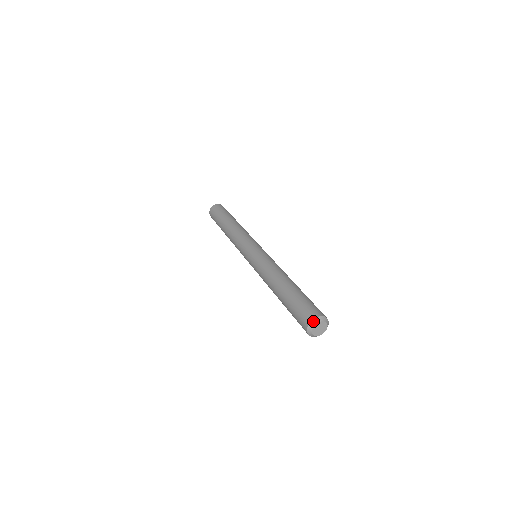
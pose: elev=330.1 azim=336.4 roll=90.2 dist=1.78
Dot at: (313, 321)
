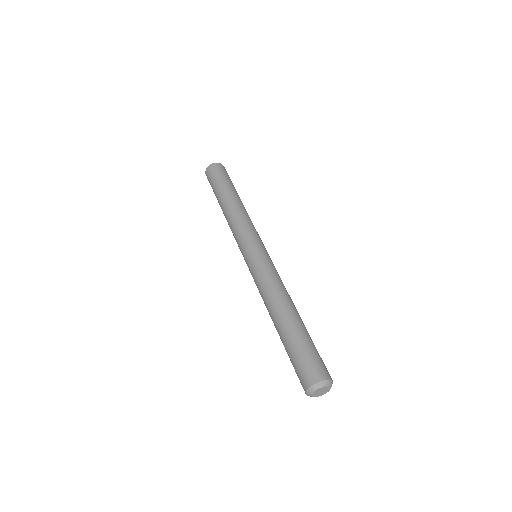
Dot at: (321, 382)
